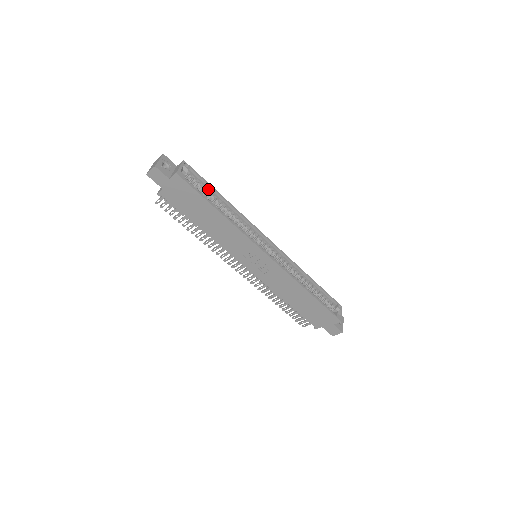
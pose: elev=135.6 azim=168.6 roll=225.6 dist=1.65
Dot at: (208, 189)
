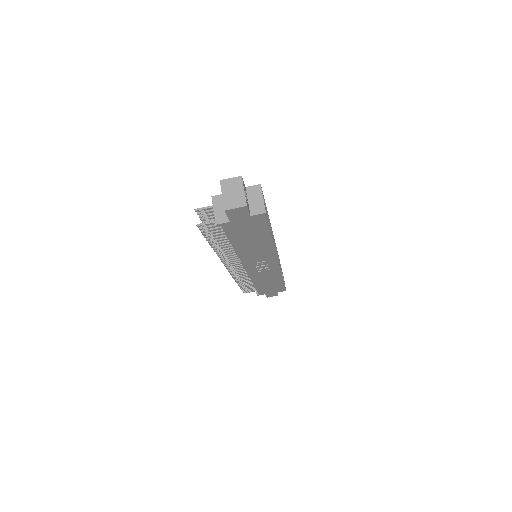
Dot at: occluded
